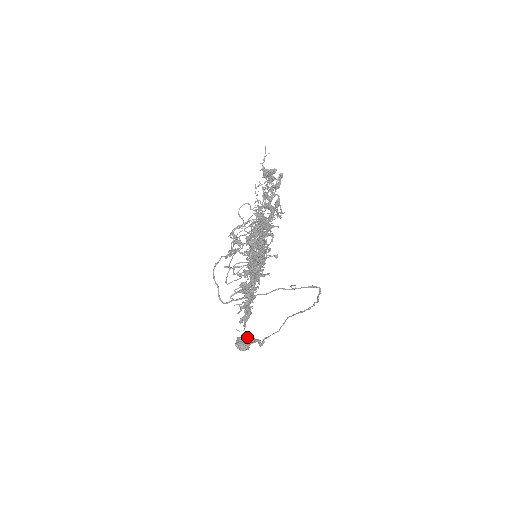
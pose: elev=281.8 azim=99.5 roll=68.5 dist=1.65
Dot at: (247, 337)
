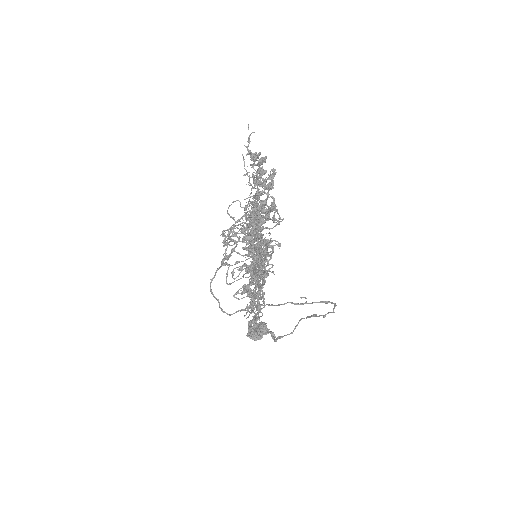
Dot at: occluded
